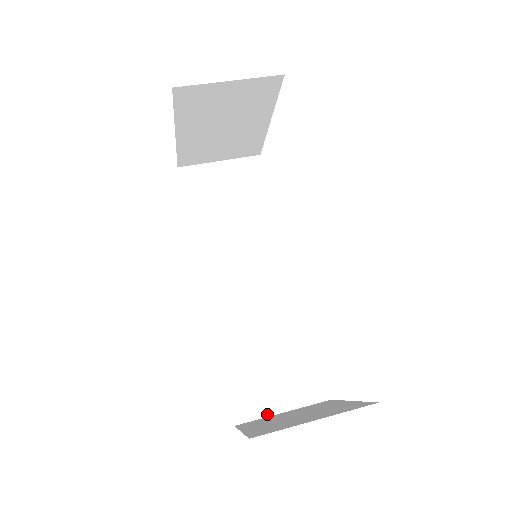
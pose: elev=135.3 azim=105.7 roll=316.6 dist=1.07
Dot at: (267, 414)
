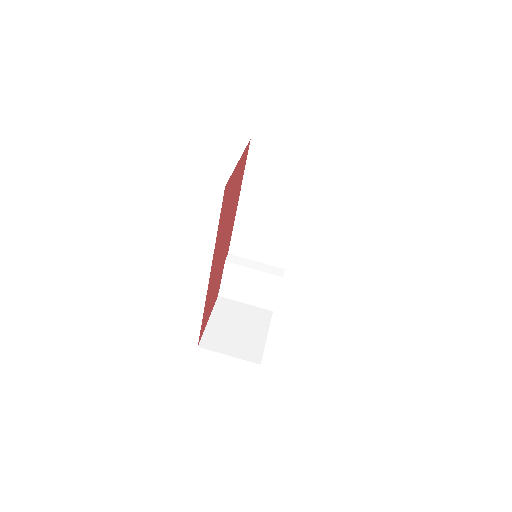
Dot at: (237, 300)
